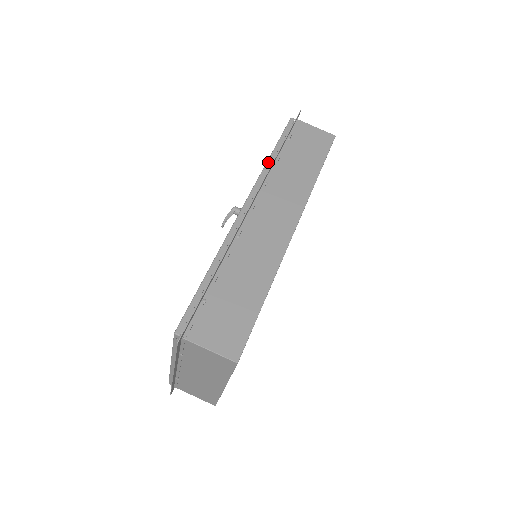
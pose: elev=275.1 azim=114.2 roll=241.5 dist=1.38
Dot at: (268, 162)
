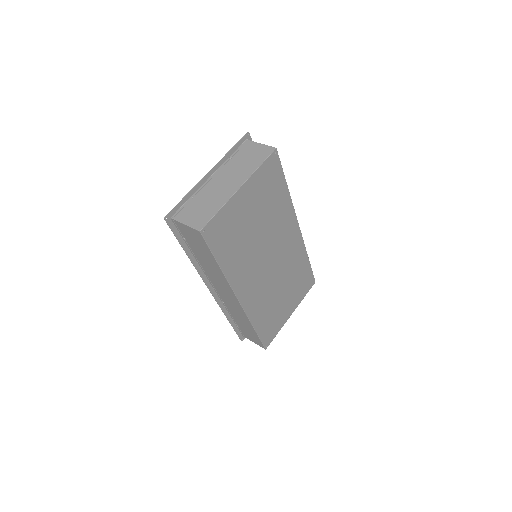
Dot at: occluded
